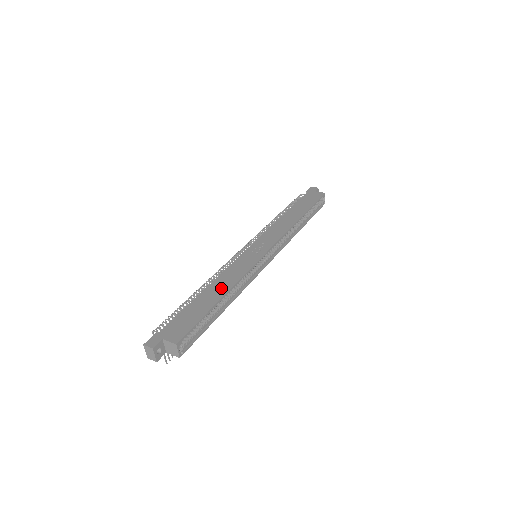
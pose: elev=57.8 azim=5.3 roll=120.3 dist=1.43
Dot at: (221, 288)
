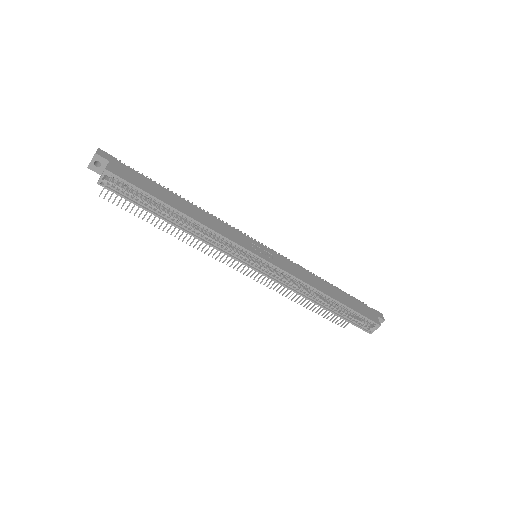
Dot at: (193, 212)
